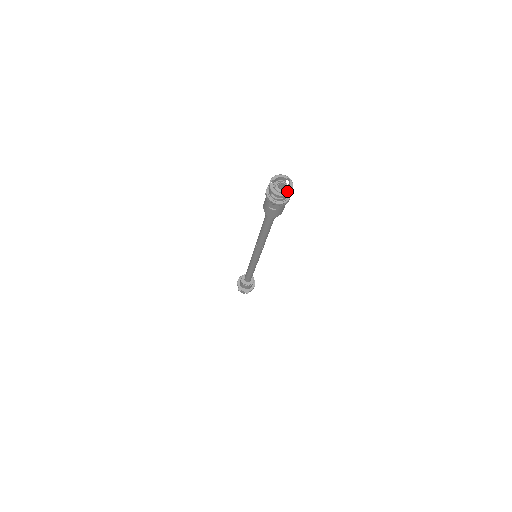
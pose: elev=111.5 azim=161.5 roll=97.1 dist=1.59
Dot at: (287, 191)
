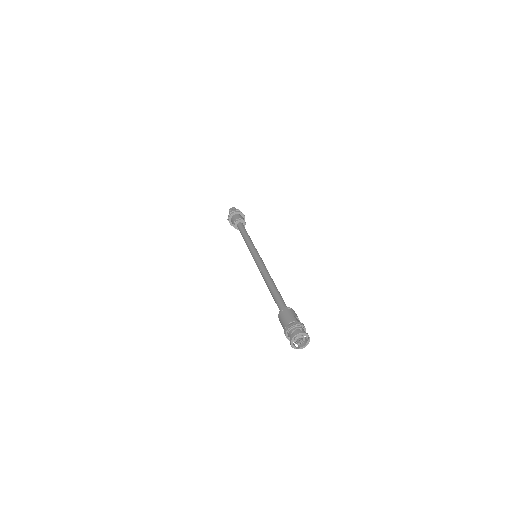
Dot at: (301, 347)
